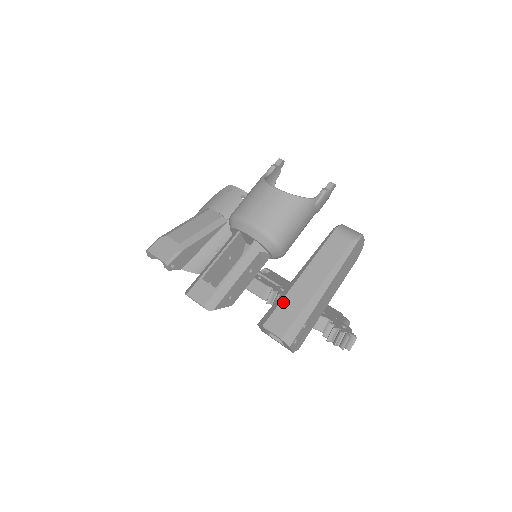
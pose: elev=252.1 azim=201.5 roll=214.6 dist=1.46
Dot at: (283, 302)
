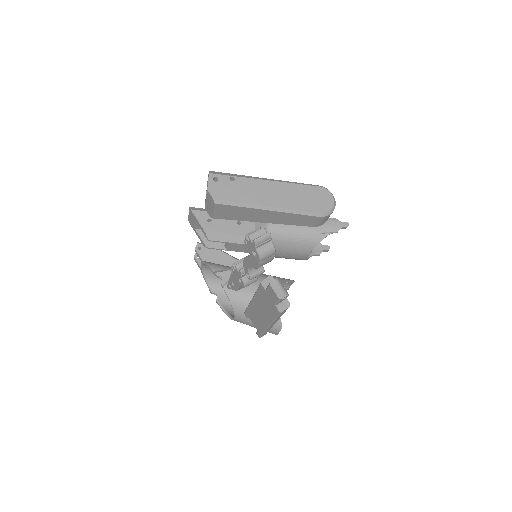
Dot at: occluded
